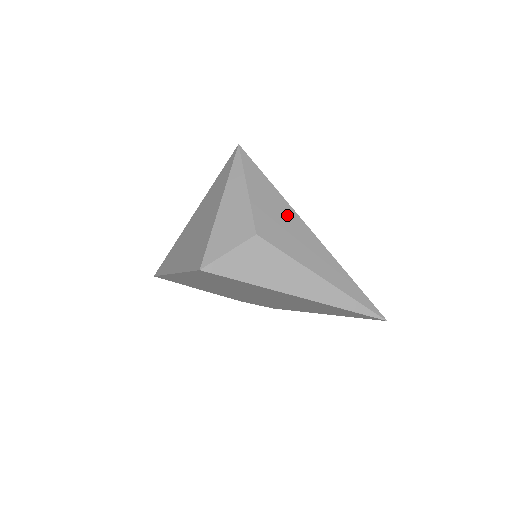
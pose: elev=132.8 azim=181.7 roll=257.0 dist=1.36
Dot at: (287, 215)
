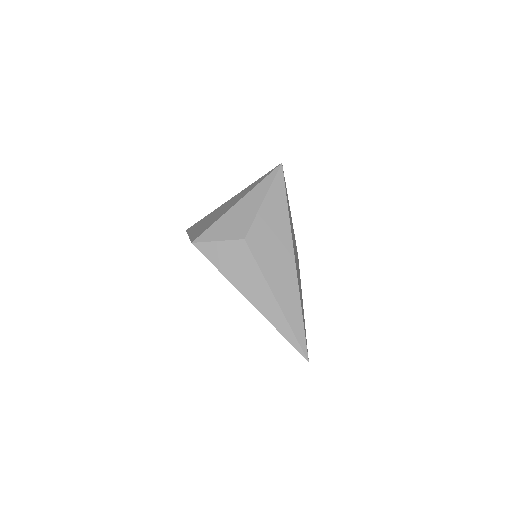
Dot at: (282, 237)
